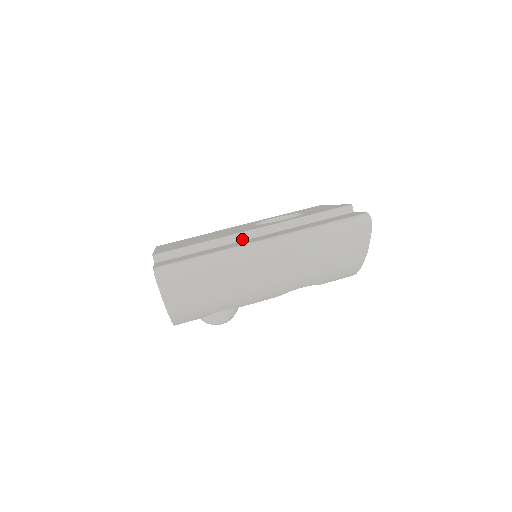
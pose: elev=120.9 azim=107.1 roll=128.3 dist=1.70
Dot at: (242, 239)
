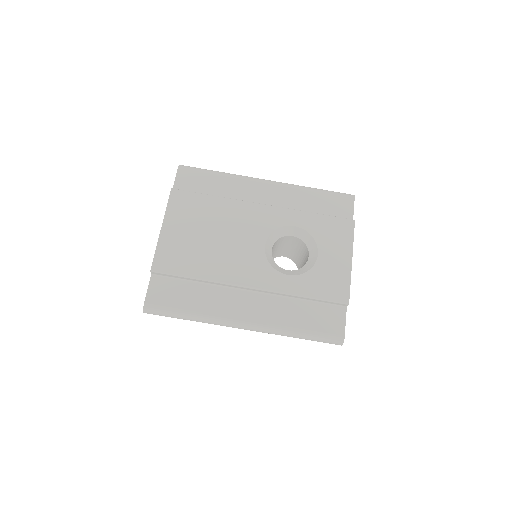
Dot at: (235, 287)
